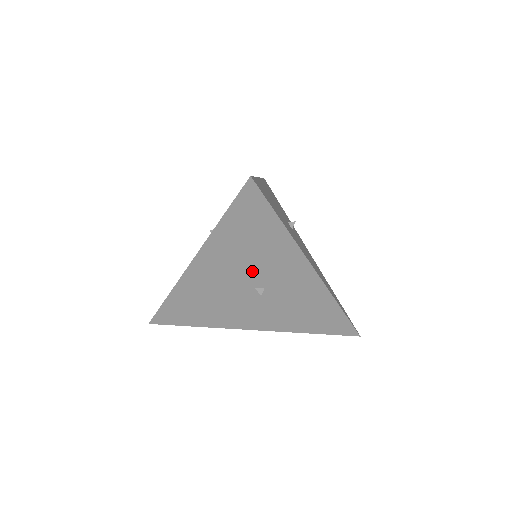
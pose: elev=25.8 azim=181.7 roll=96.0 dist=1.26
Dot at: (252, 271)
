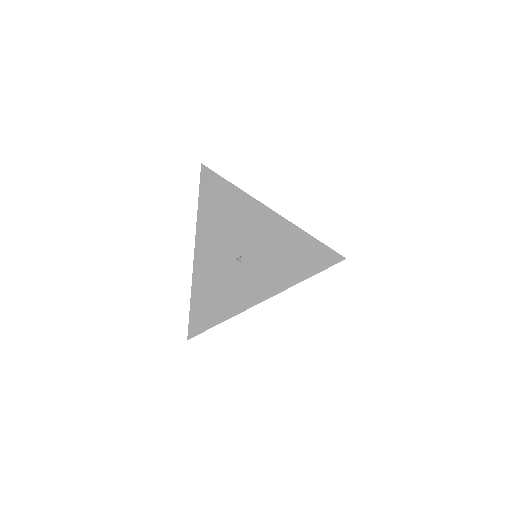
Dot at: occluded
